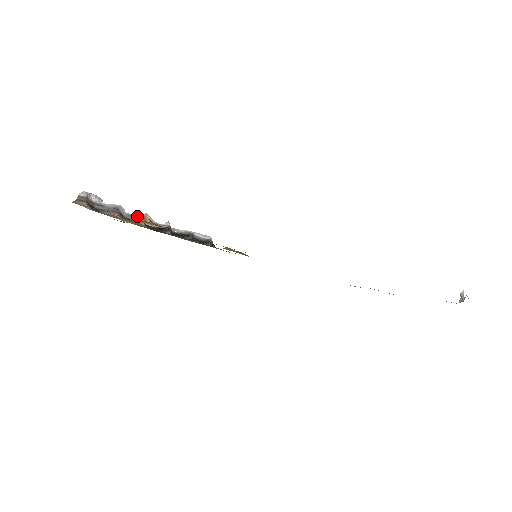
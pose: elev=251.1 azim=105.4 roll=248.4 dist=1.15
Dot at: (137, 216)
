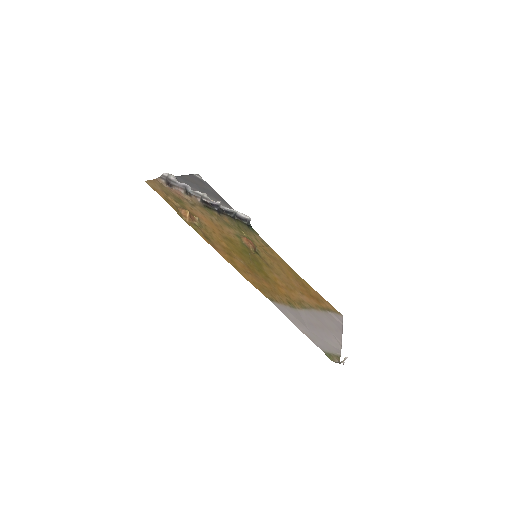
Dot at: (198, 193)
